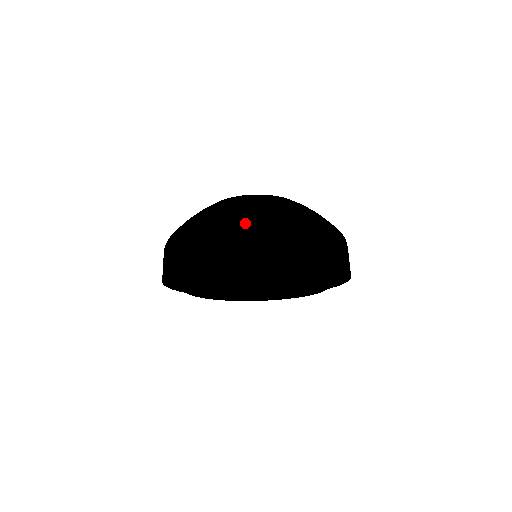
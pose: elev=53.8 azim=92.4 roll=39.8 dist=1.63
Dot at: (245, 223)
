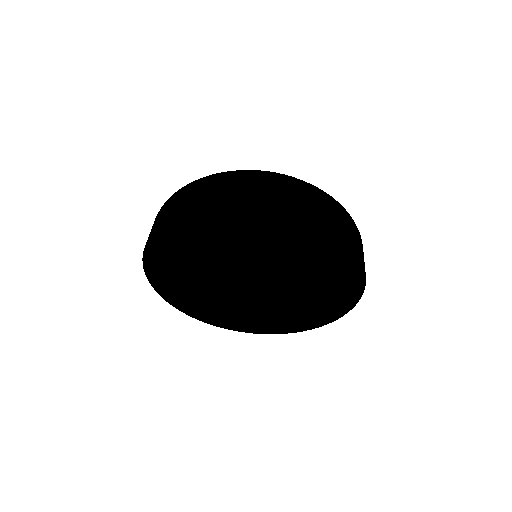
Dot at: (275, 176)
